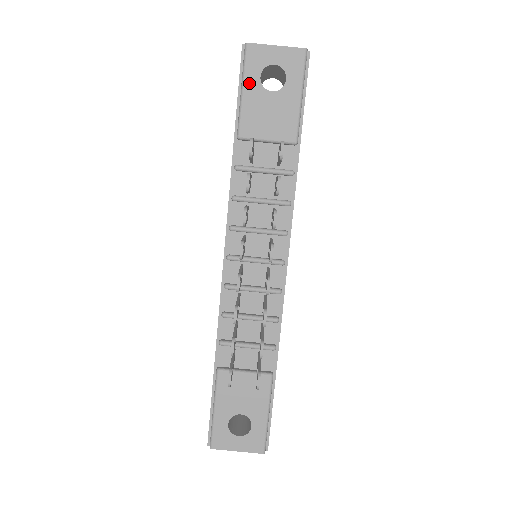
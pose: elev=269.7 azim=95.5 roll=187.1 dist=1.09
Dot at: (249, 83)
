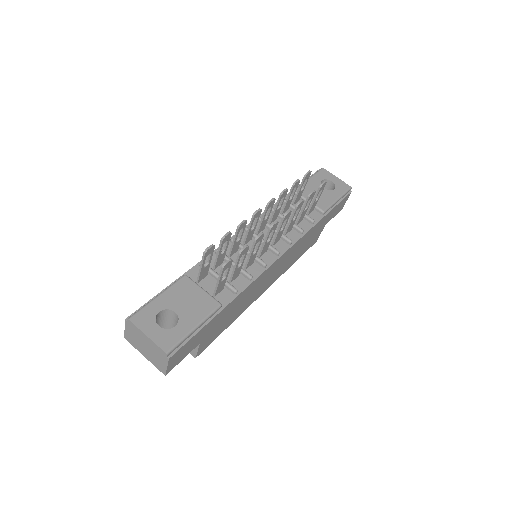
Dot at: (314, 179)
